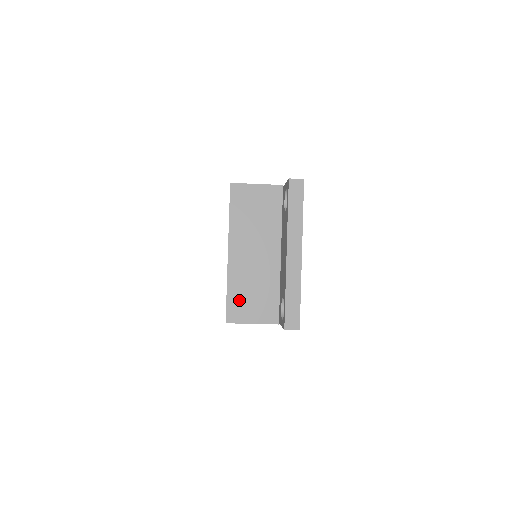
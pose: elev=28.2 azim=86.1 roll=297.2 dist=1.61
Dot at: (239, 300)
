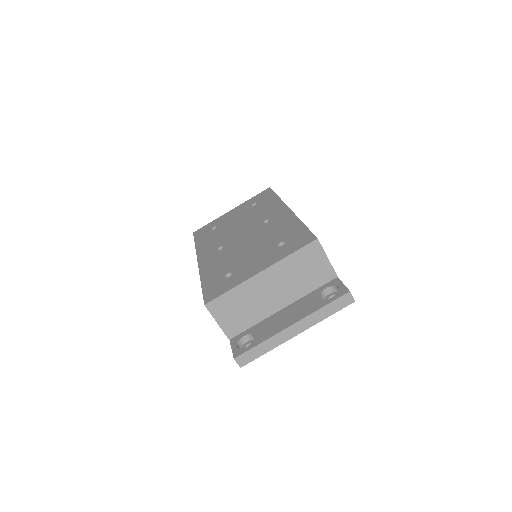
Dot at: (229, 303)
